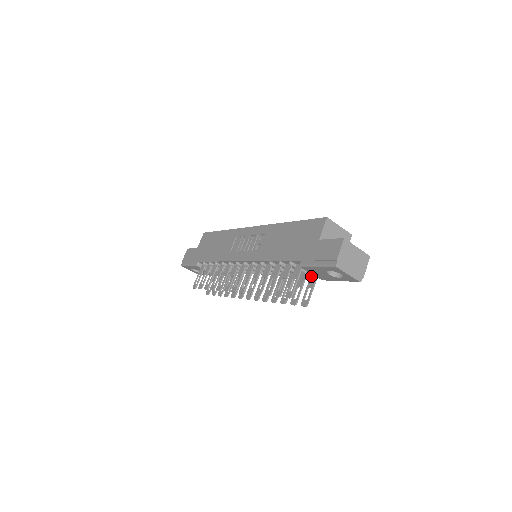
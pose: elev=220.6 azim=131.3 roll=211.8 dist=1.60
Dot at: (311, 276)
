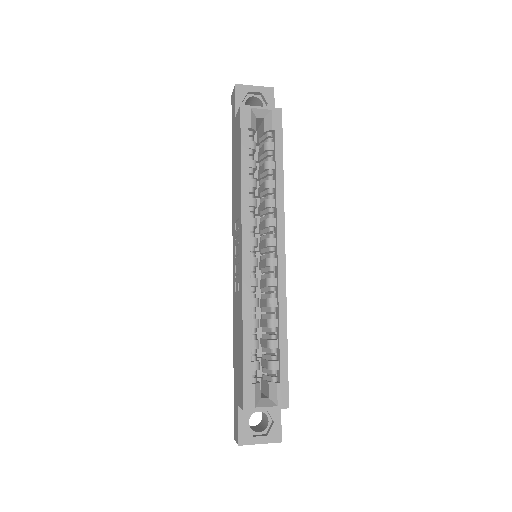
Dot at: occluded
